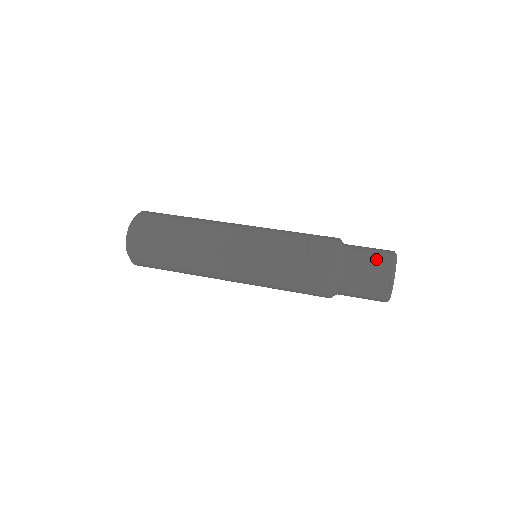
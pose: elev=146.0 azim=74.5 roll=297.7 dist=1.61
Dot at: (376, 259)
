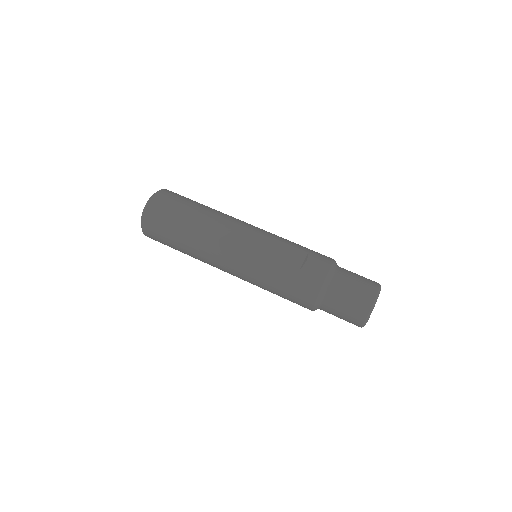
Dot at: (363, 285)
